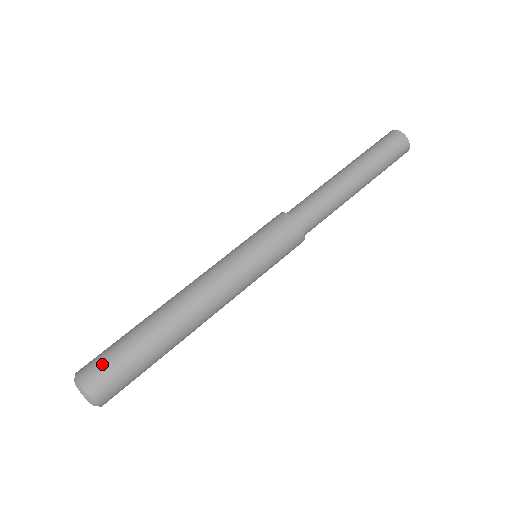
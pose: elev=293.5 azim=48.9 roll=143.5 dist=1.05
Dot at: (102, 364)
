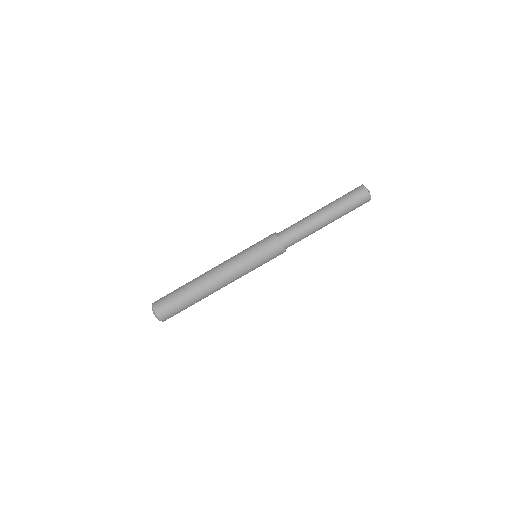
Dot at: (172, 313)
